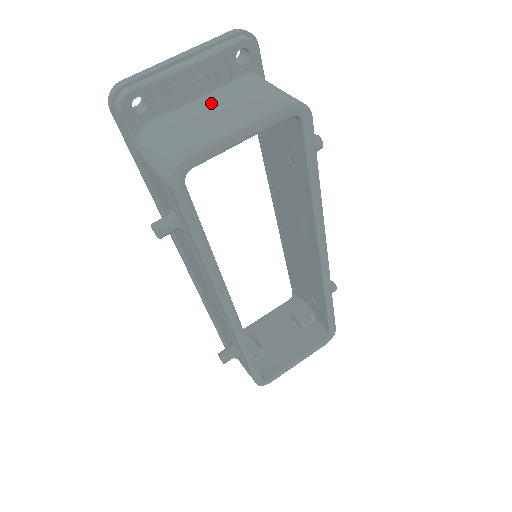
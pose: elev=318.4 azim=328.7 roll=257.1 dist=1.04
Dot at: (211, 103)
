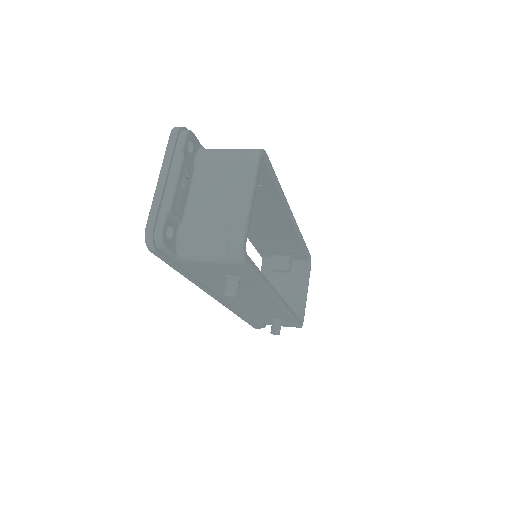
Dot at: (203, 193)
